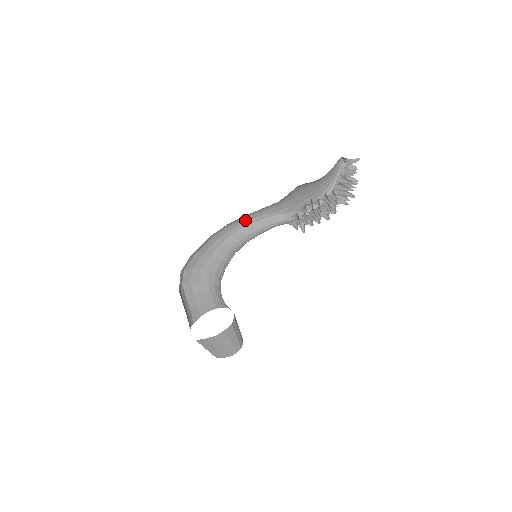
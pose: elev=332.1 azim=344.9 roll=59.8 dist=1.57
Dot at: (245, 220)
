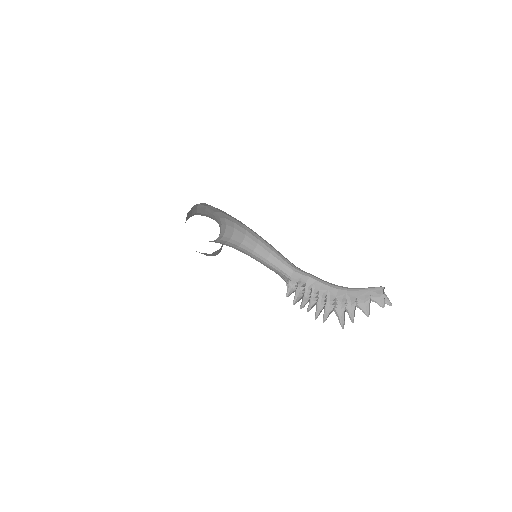
Dot at: occluded
